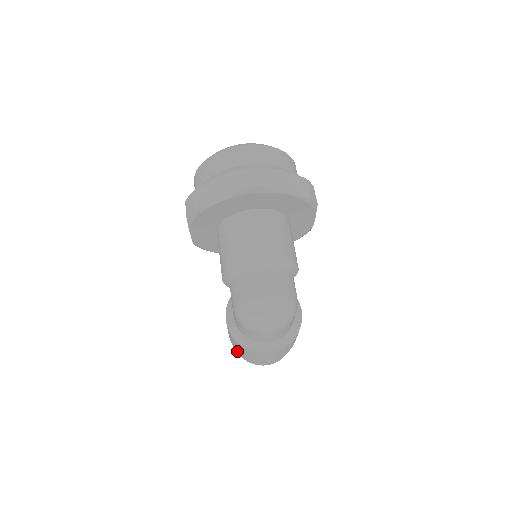
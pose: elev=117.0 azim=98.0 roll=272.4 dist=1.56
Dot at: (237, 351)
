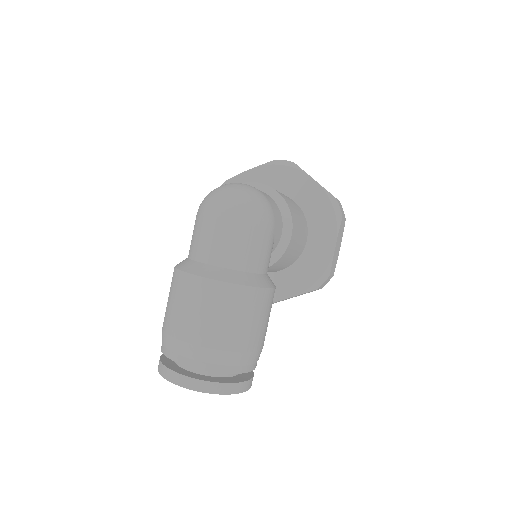
Dot at: (160, 357)
